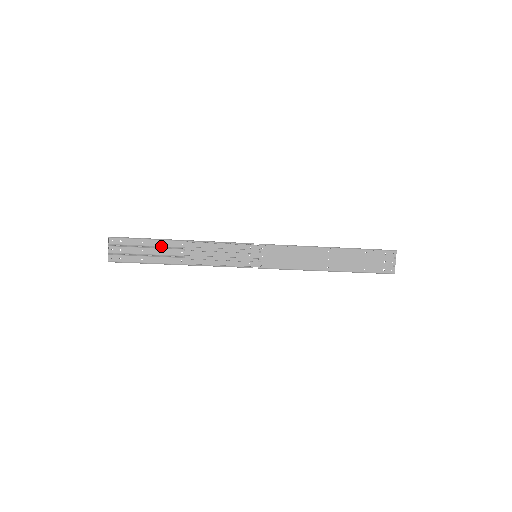
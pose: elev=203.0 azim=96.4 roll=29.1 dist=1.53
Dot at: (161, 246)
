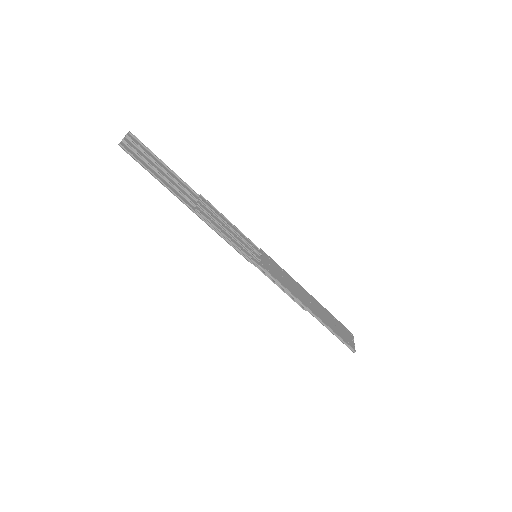
Dot at: (176, 181)
